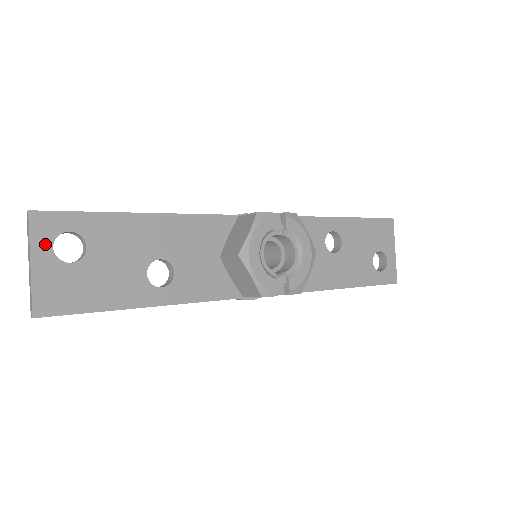
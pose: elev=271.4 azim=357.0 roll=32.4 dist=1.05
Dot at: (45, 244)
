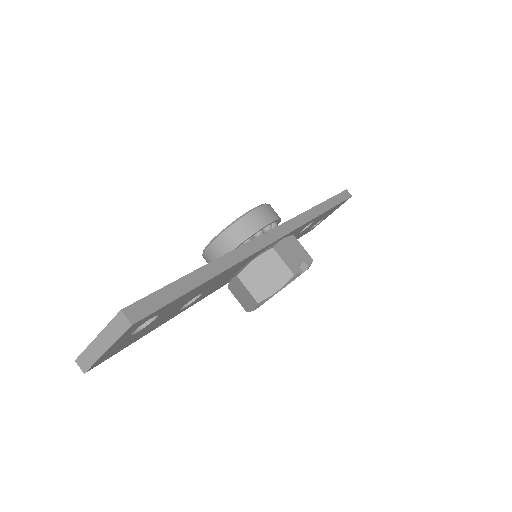
Dot at: (127, 335)
